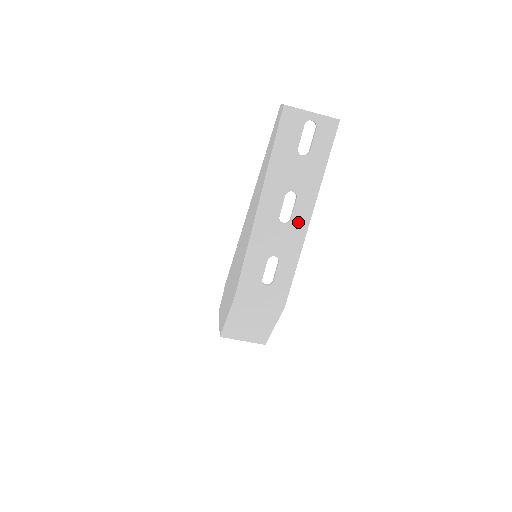
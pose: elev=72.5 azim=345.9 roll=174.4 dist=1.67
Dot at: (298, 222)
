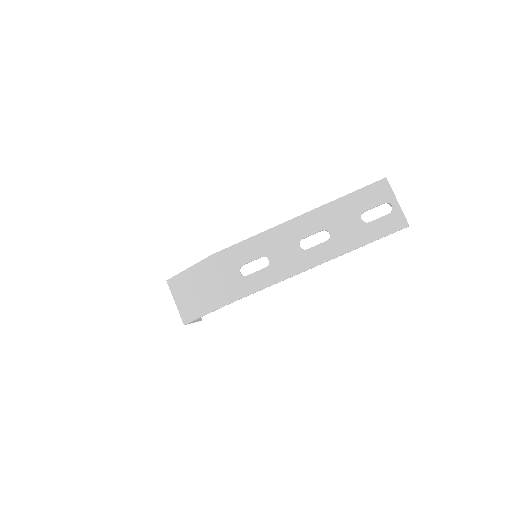
Dot at: (310, 257)
